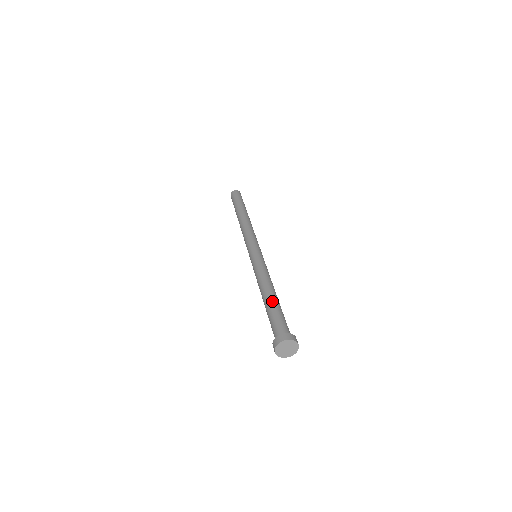
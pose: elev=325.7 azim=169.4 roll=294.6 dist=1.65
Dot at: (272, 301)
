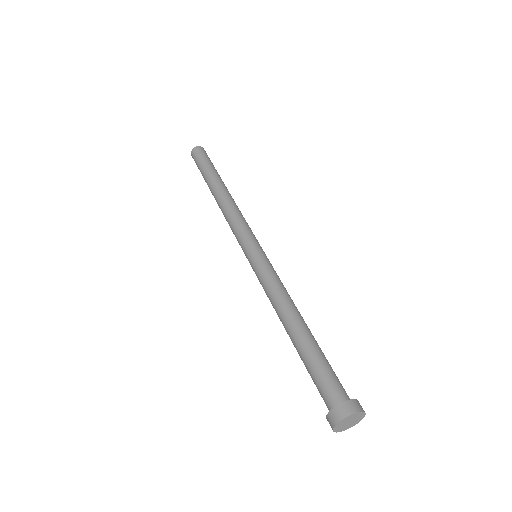
Dot at: (304, 341)
